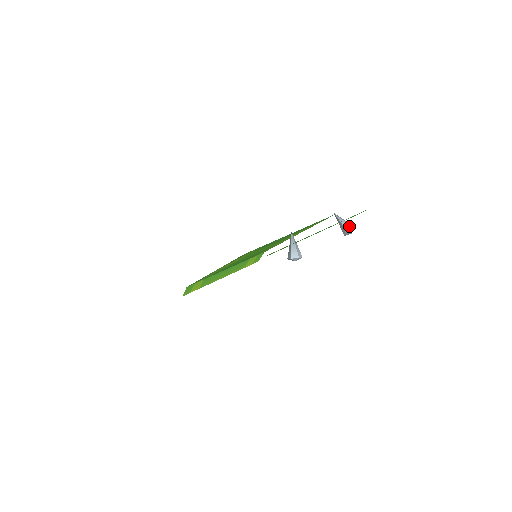
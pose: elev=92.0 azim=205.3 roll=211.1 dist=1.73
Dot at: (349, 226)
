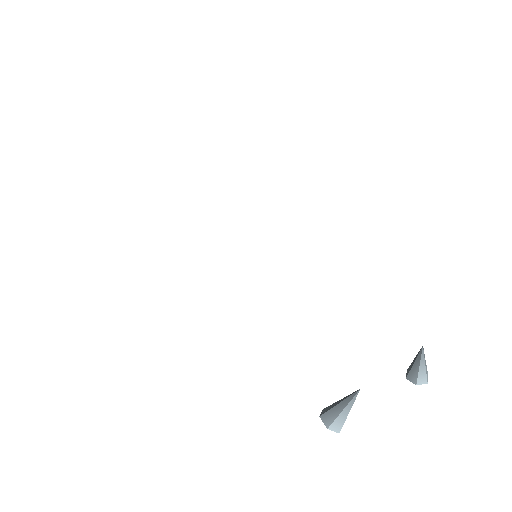
Dot at: (425, 377)
